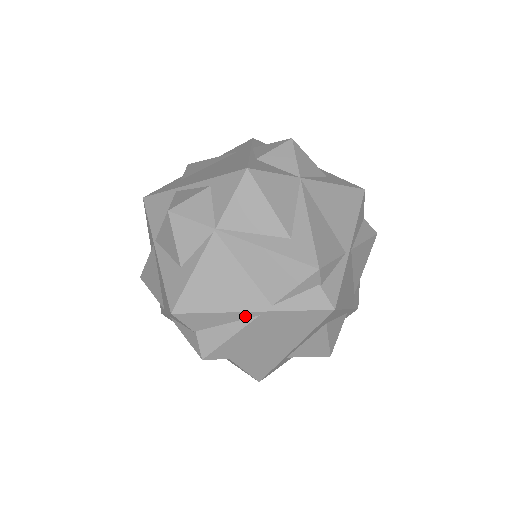
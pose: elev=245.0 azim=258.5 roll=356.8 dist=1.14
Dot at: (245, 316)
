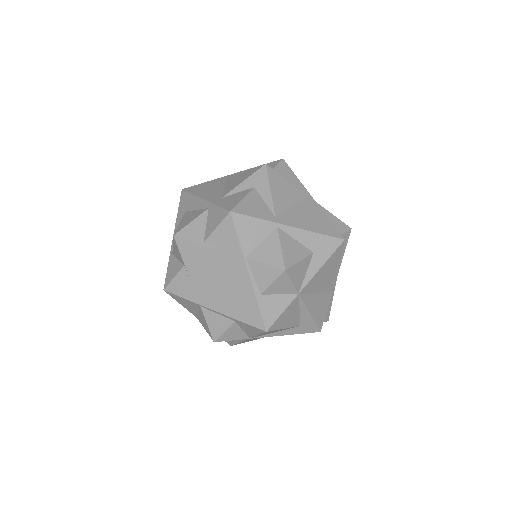
Dot at: occluded
